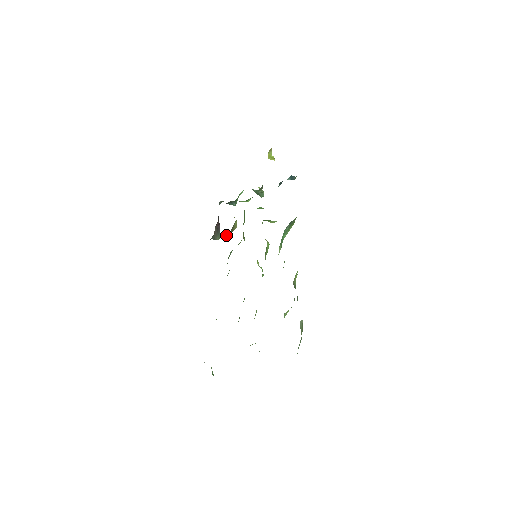
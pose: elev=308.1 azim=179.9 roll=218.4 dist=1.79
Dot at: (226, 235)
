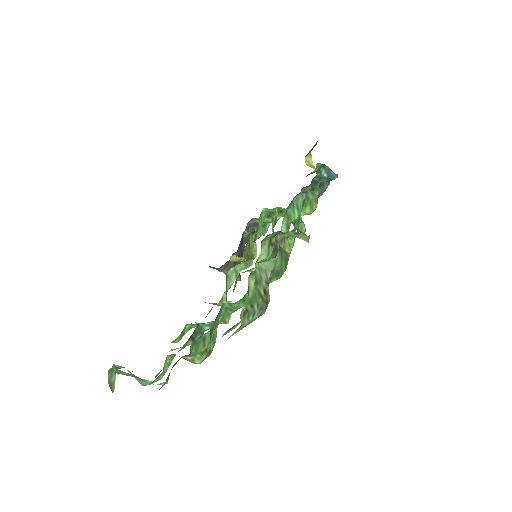
Dot at: (236, 256)
